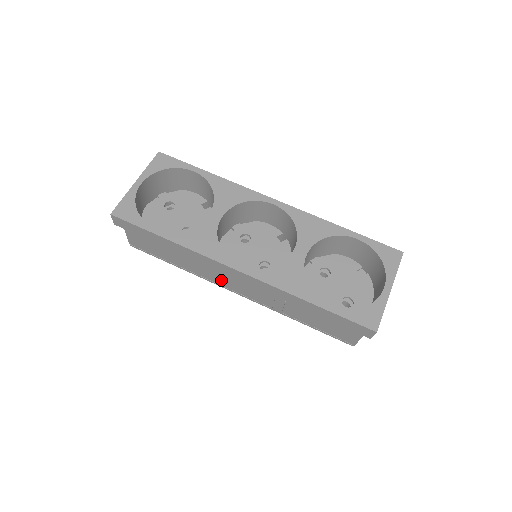
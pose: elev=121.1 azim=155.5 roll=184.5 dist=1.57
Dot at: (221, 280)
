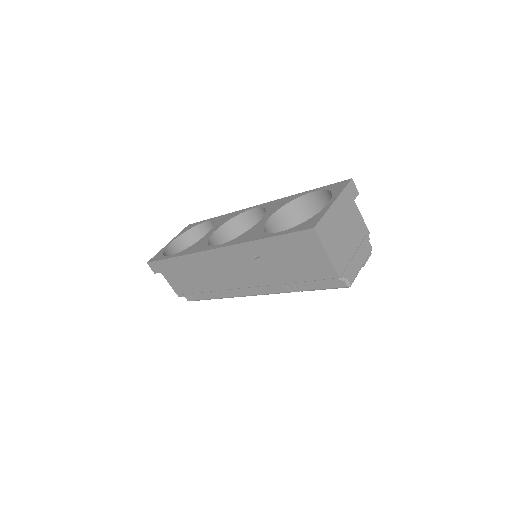
Dot at: (228, 281)
